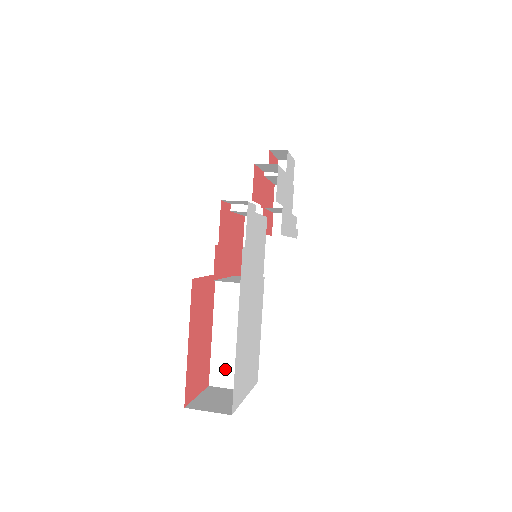
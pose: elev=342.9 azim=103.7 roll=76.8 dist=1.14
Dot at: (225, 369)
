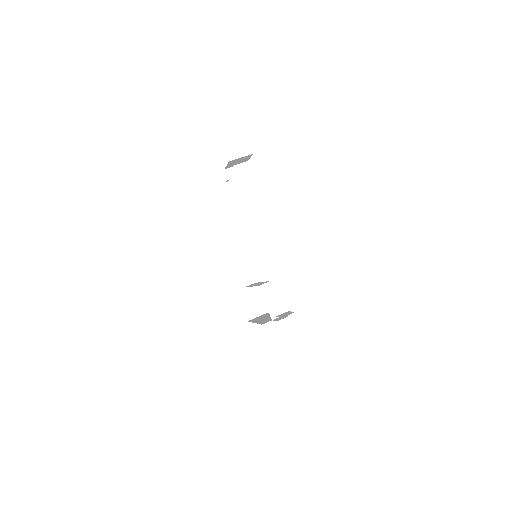
Dot at: occluded
